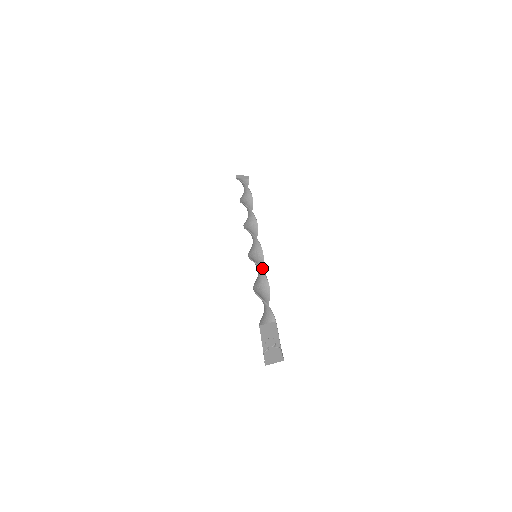
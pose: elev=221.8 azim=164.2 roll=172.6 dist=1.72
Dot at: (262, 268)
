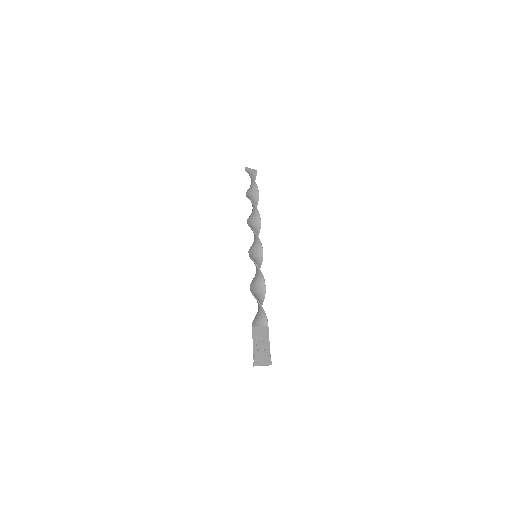
Dot at: occluded
